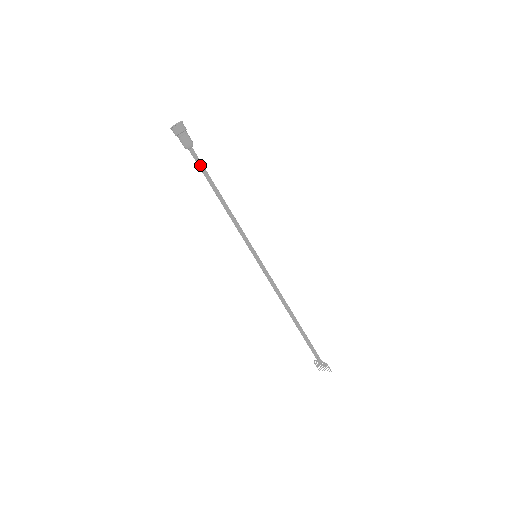
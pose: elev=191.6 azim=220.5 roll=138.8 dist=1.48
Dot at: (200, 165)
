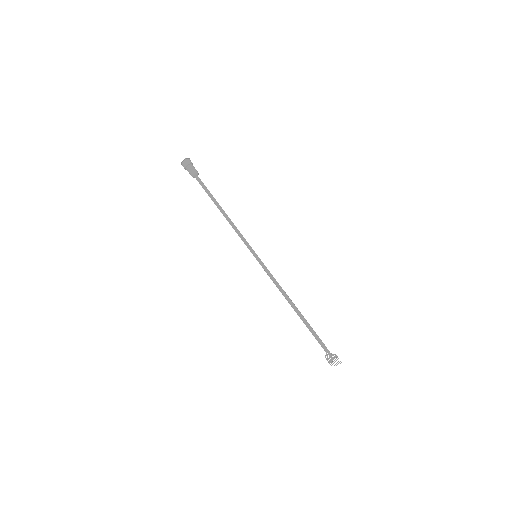
Dot at: (204, 187)
